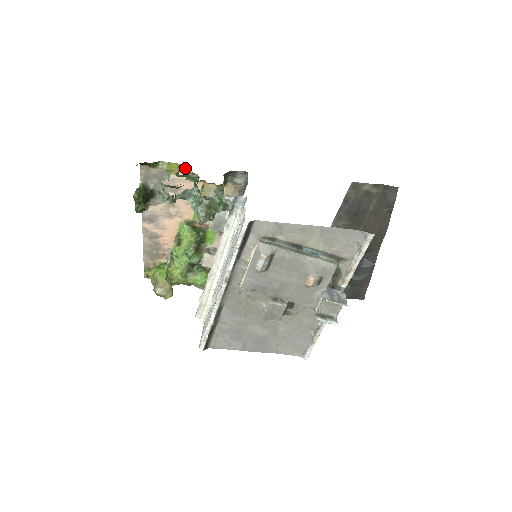
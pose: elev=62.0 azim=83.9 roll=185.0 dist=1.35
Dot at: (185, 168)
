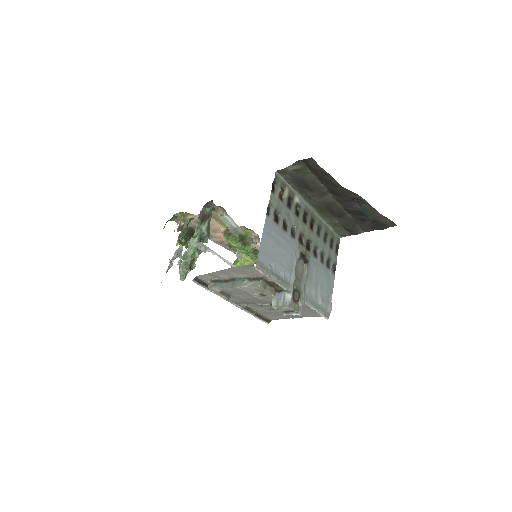
Dot at: occluded
